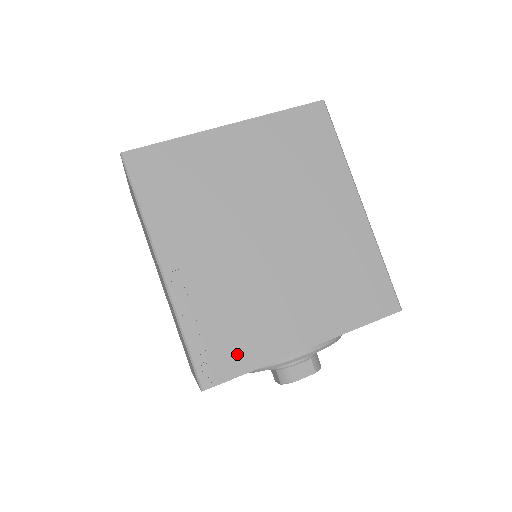
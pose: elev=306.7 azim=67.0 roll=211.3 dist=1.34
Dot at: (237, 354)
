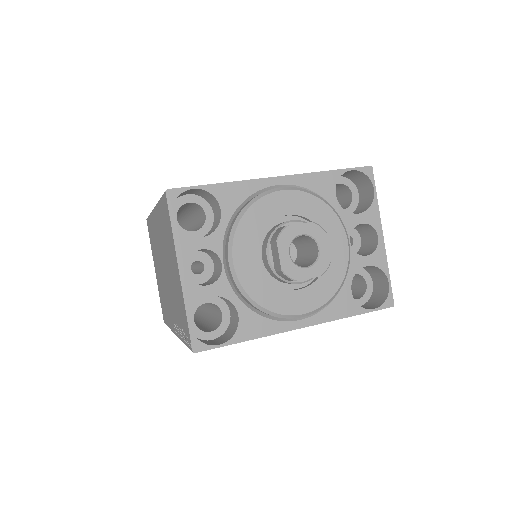
Dot at: occluded
